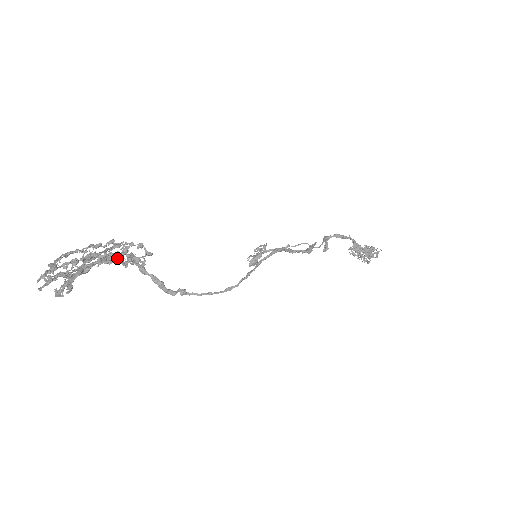
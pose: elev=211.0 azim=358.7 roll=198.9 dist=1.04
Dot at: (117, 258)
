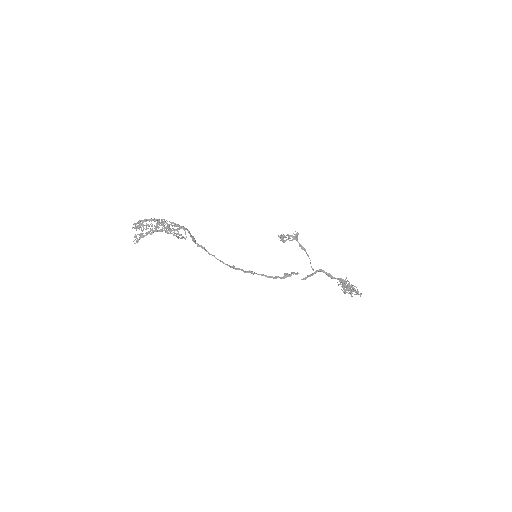
Dot at: (171, 230)
